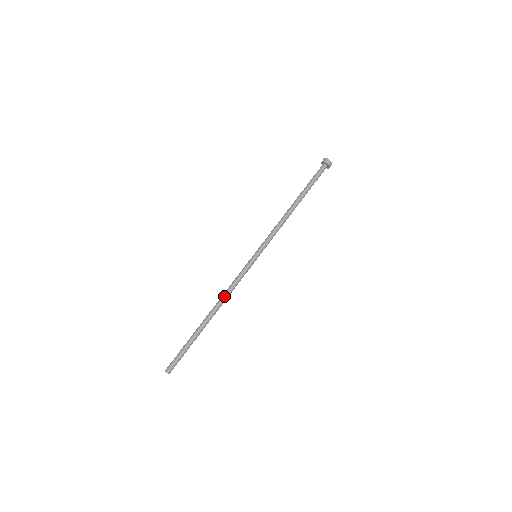
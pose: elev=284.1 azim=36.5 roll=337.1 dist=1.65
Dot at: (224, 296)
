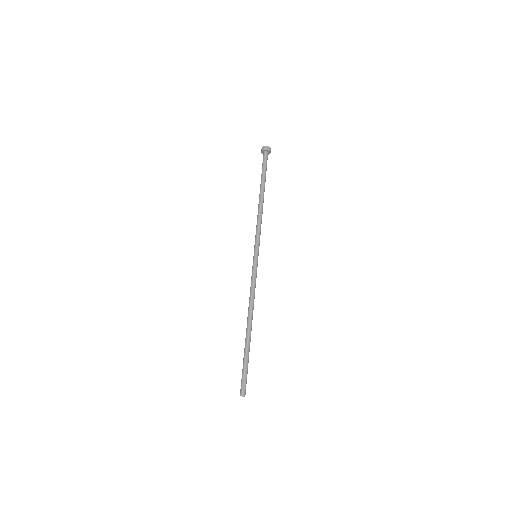
Dot at: (252, 304)
